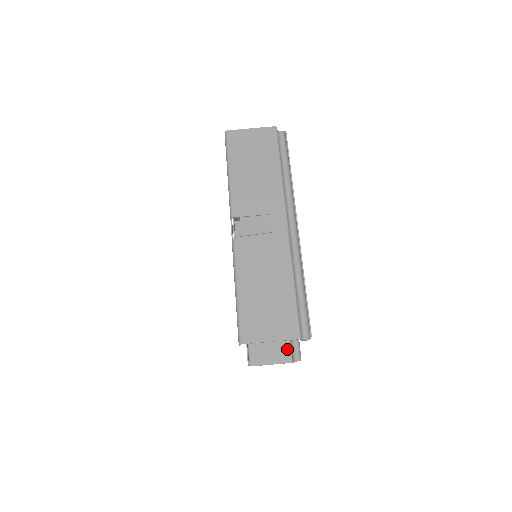
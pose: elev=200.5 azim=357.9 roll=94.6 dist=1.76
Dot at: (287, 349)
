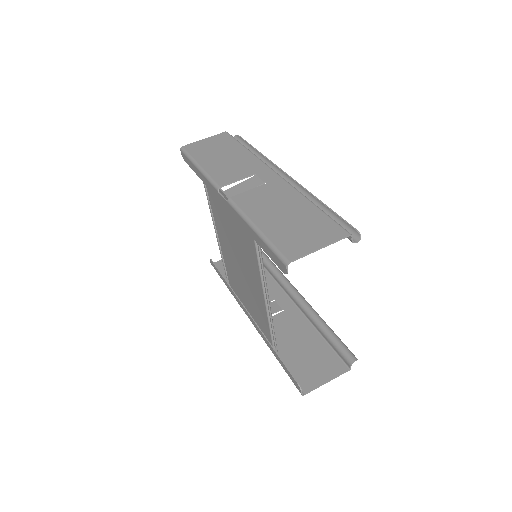
Dot at: (335, 359)
